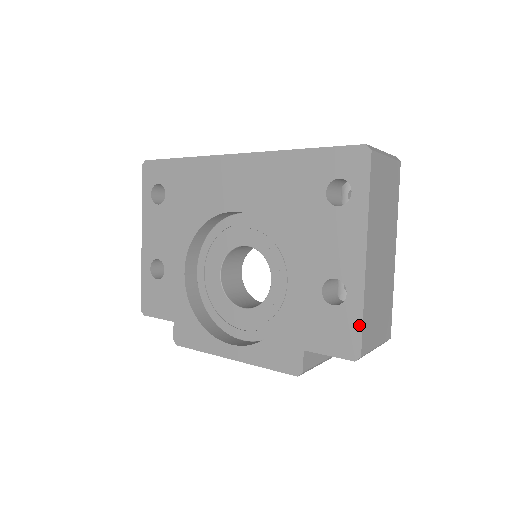
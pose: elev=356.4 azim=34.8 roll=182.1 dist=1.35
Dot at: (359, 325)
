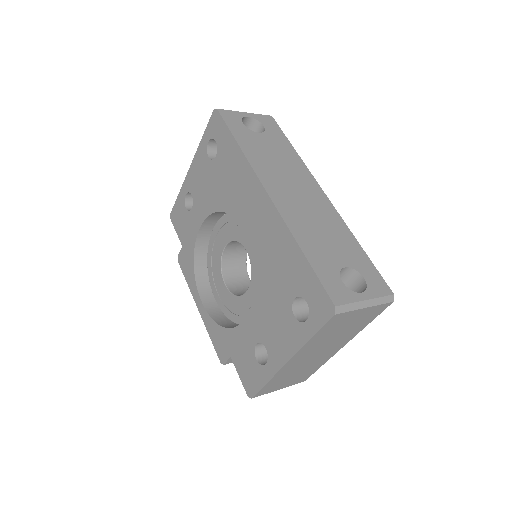
Dot at: (260, 386)
